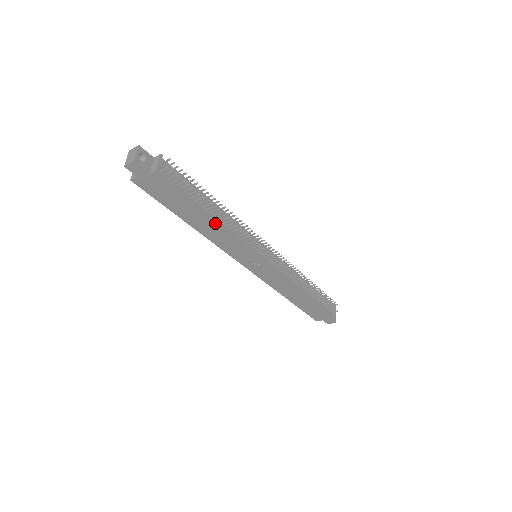
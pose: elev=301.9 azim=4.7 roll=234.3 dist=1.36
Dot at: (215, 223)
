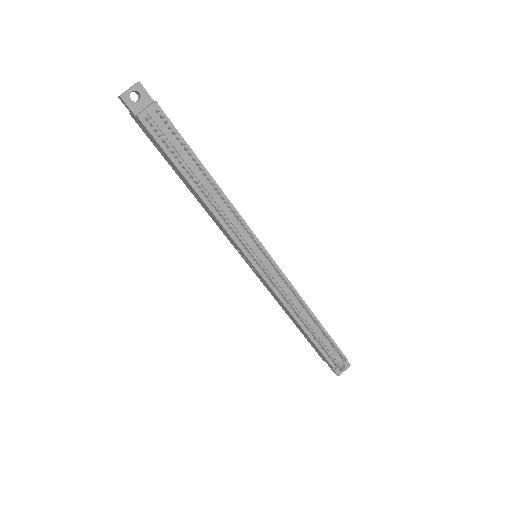
Dot at: (201, 199)
